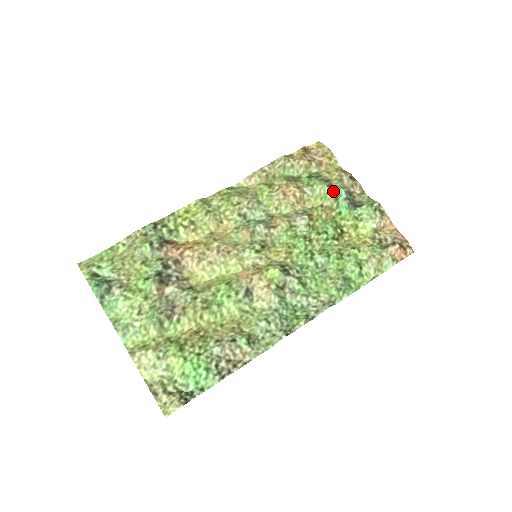
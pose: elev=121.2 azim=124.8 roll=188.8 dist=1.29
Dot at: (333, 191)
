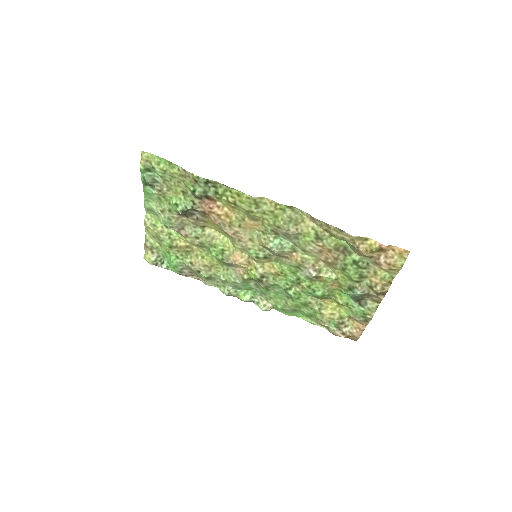
Dot at: (354, 285)
